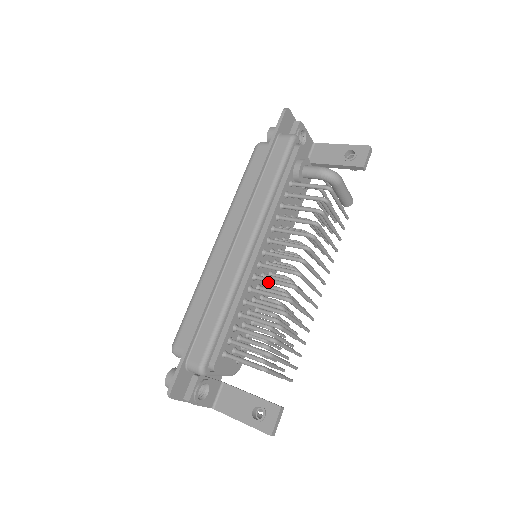
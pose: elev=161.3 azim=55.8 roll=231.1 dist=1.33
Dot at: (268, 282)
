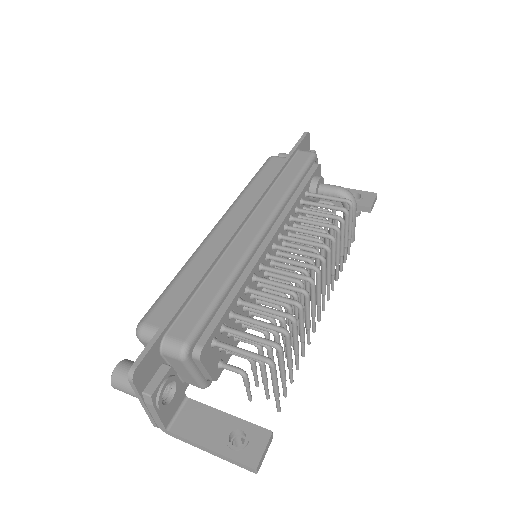
Dot at: (278, 273)
